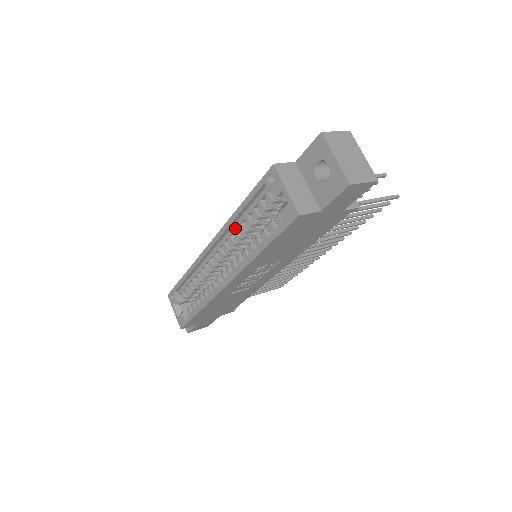
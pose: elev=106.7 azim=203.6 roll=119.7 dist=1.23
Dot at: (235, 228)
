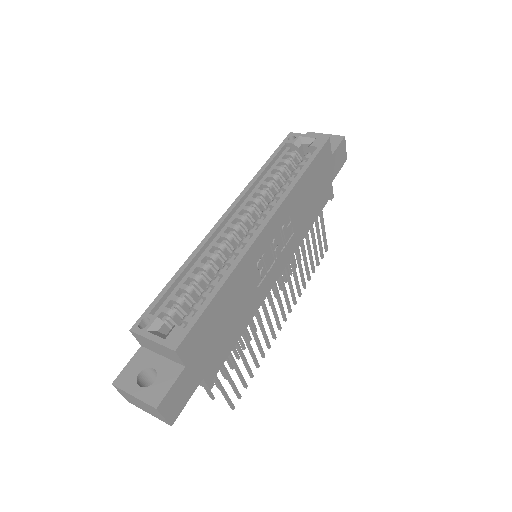
Dot at: (257, 188)
